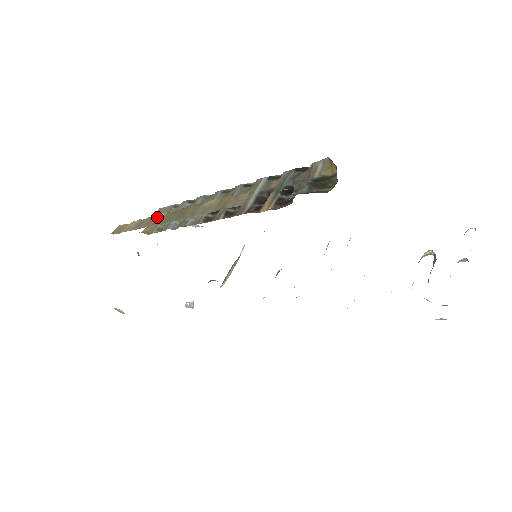
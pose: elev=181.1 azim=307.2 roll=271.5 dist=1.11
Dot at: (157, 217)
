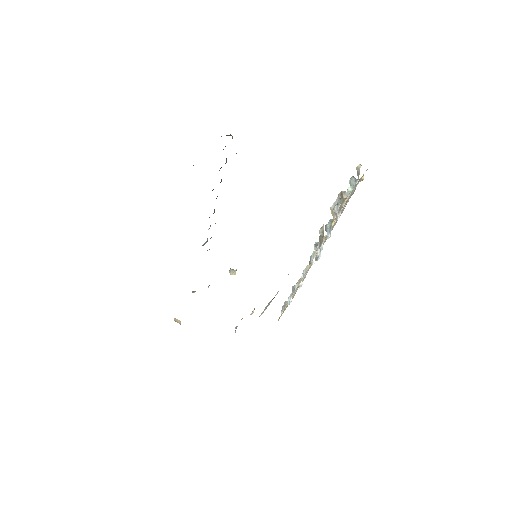
Dot at: occluded
